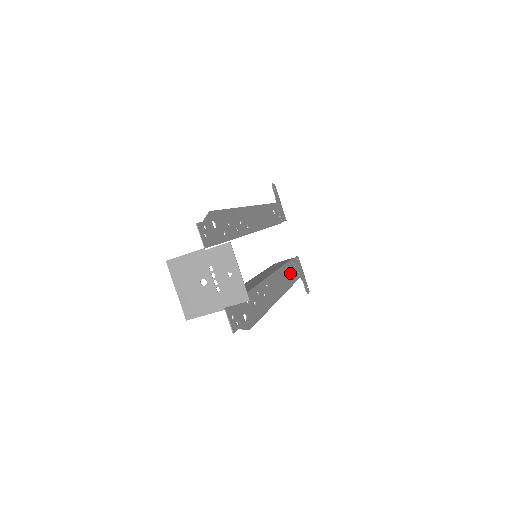
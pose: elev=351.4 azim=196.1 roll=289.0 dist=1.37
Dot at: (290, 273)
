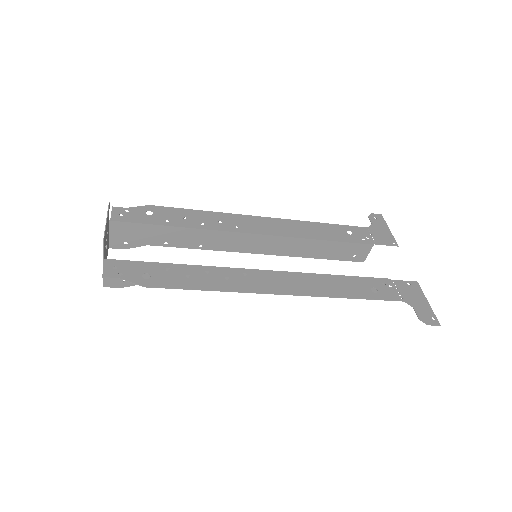
Dot at: (356, 287)
